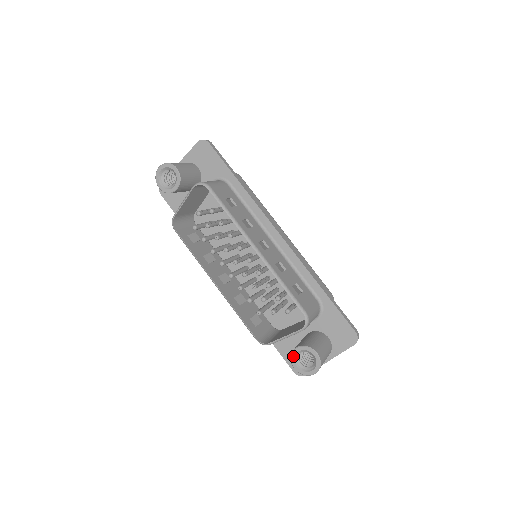
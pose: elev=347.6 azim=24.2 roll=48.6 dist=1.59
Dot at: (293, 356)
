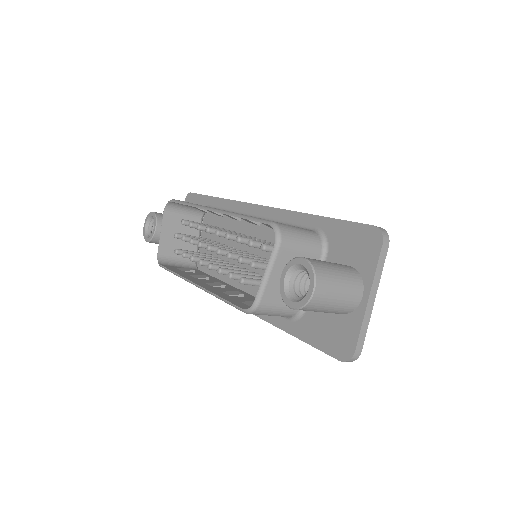
Dot at: (282, 291)
